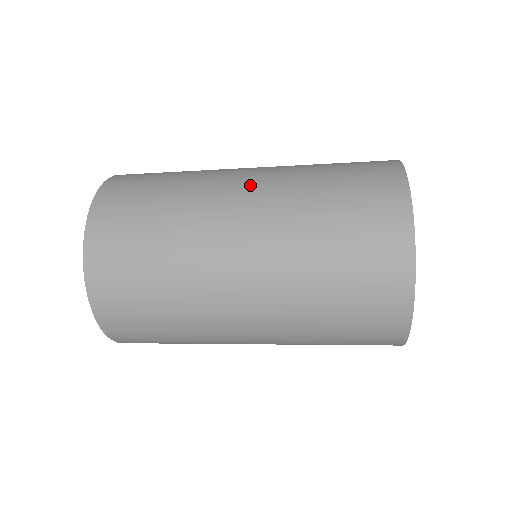
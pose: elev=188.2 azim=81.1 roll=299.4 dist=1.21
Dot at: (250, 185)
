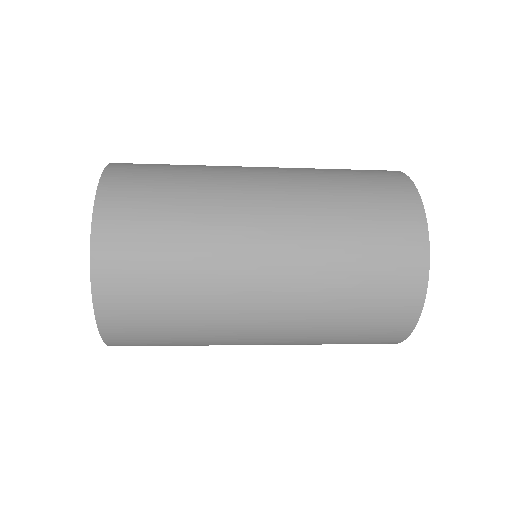
Dot at: (266, 168)
